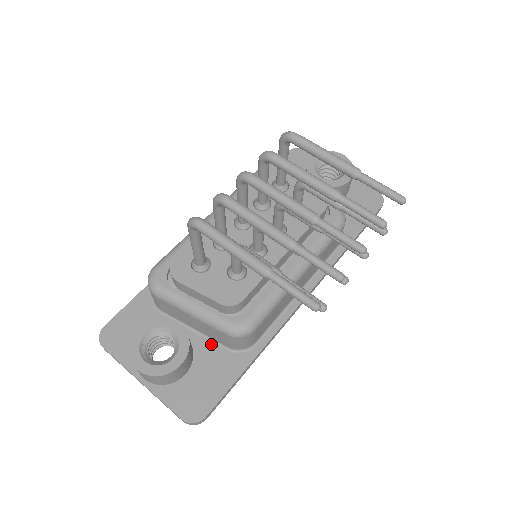
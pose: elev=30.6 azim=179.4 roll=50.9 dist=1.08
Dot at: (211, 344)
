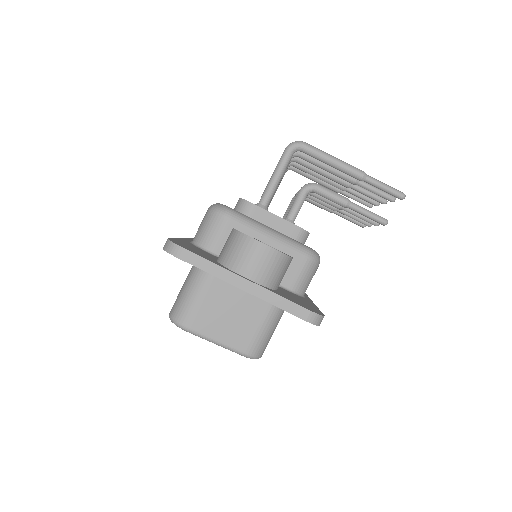
Dot at: occluded
